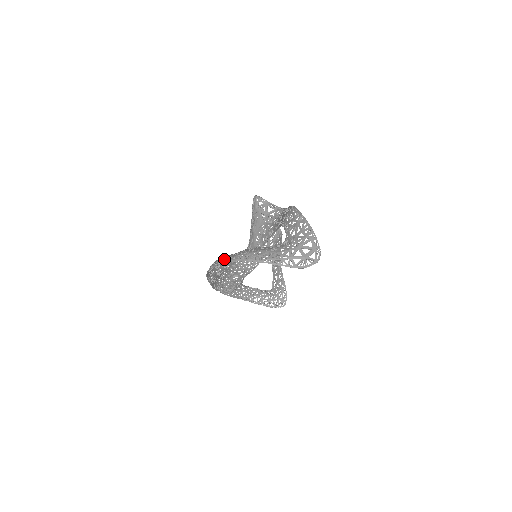
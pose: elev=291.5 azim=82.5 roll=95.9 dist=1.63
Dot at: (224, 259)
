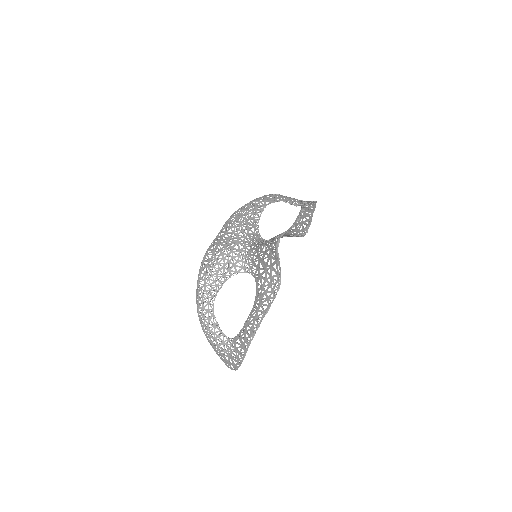
Dot at: (198, 302)
